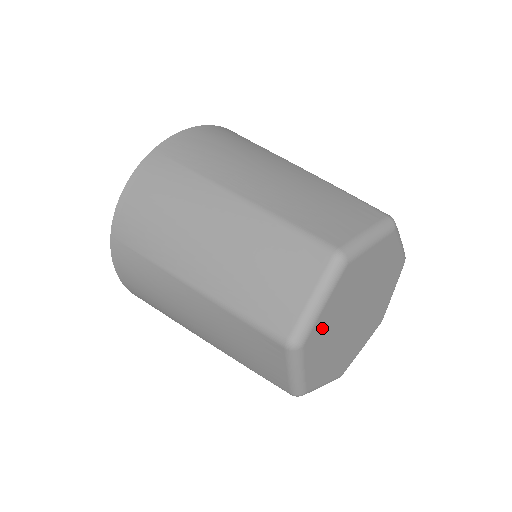
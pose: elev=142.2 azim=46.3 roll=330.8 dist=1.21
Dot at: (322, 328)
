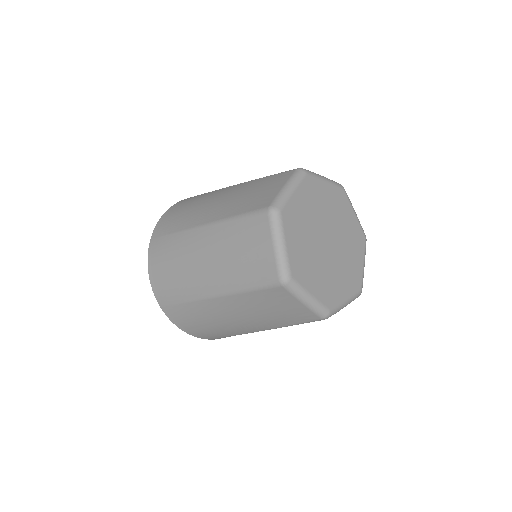
Dot at: (317, 191)
